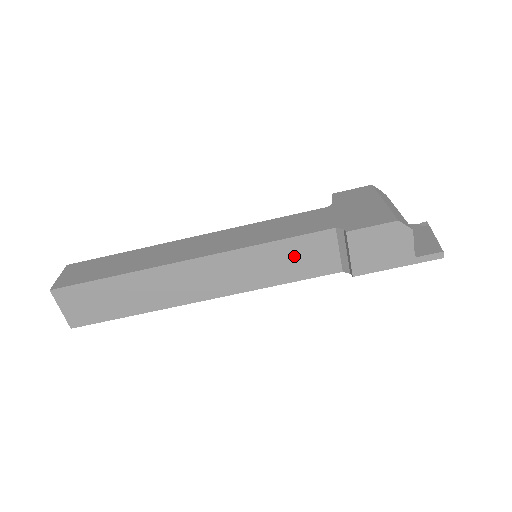
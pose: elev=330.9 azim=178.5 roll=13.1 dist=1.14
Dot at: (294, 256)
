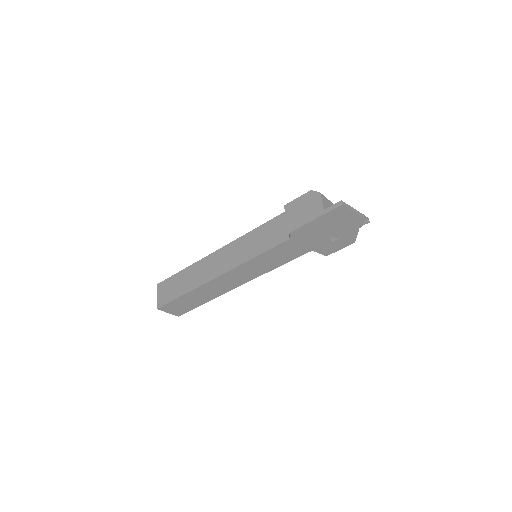
Dot at: (264, 236)
